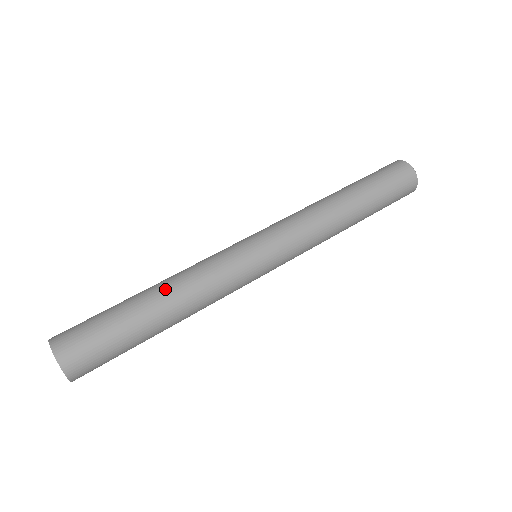
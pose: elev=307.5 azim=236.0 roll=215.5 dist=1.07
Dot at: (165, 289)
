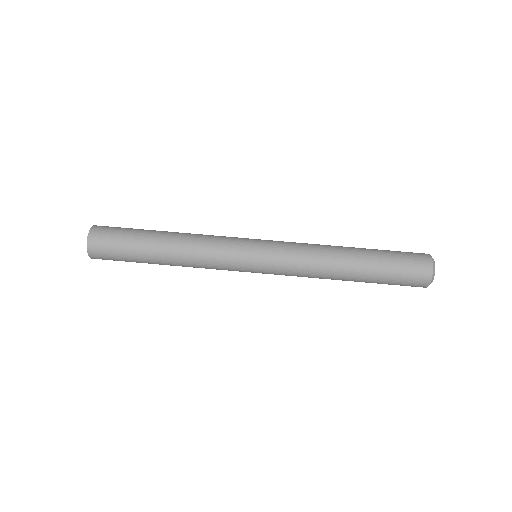
Dot at: (174, 242)
